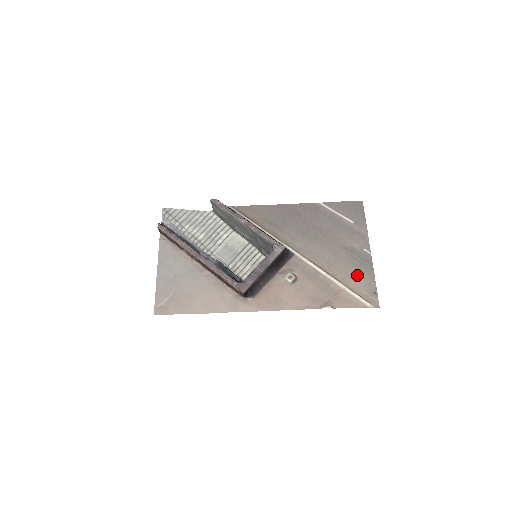
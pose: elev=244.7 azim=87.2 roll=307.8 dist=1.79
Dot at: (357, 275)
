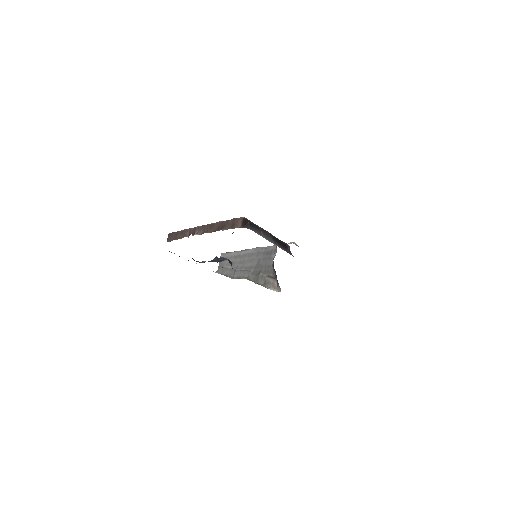
Dot at: occluded
